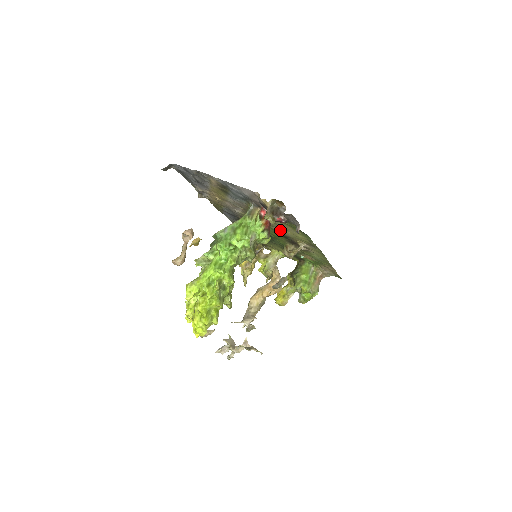
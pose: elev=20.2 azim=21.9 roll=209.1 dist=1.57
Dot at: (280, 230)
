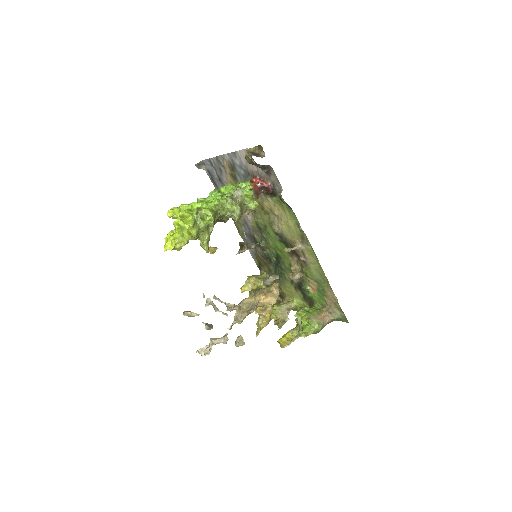
Dot at: (279, 228)
